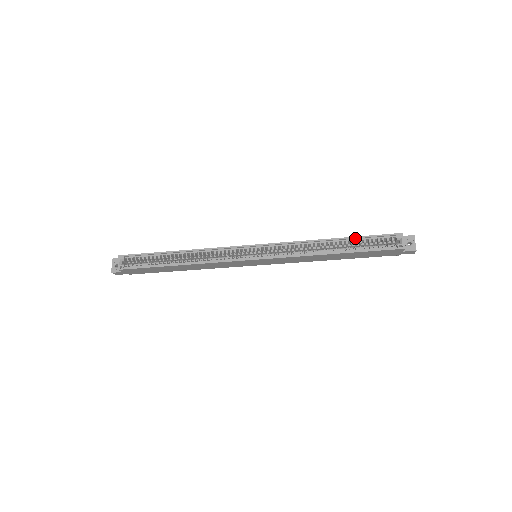
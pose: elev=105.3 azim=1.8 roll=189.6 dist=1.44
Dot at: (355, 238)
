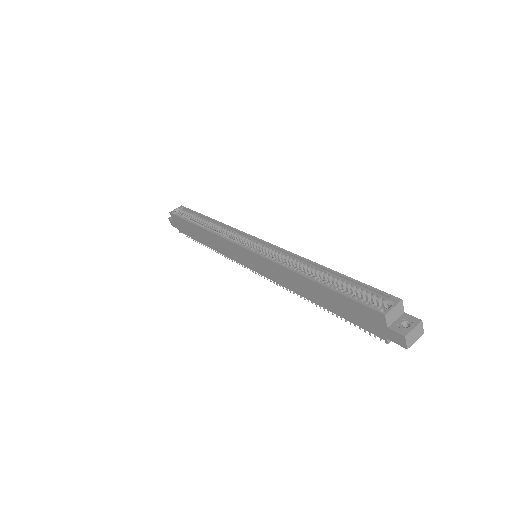
Dot at: (345, 277)
